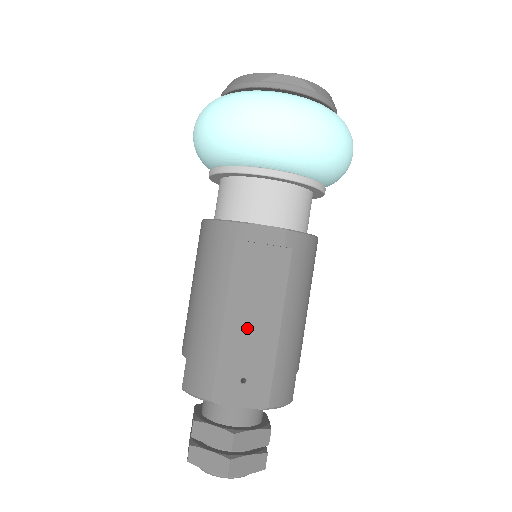
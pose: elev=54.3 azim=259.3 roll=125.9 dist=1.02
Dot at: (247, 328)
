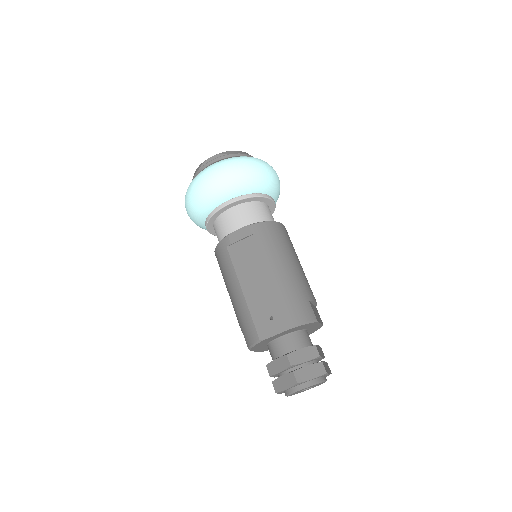
Dot at: (257, 288)
